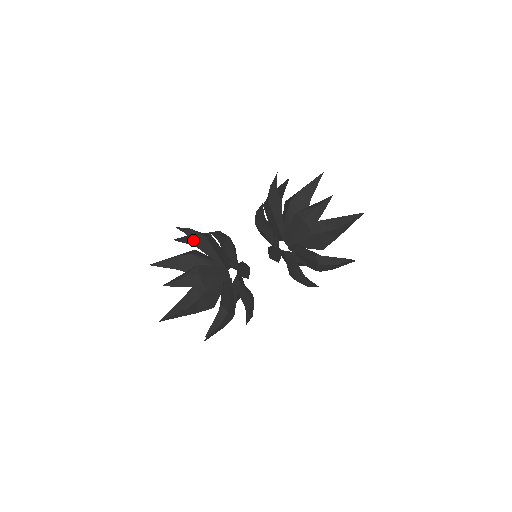
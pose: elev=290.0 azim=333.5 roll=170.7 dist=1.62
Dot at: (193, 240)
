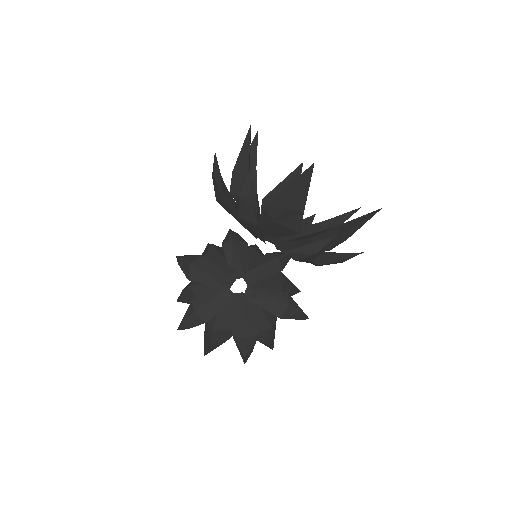
Dot at: (184, 271)
